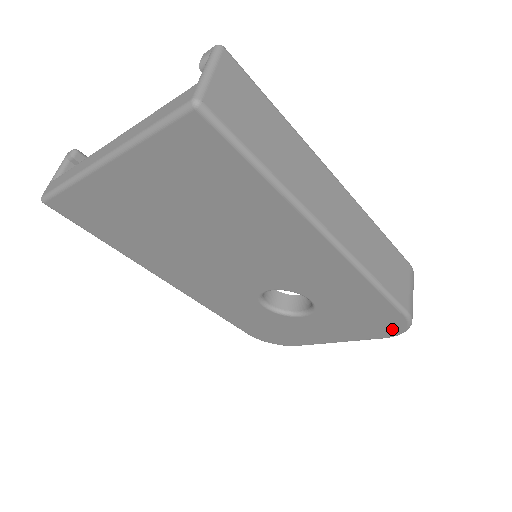
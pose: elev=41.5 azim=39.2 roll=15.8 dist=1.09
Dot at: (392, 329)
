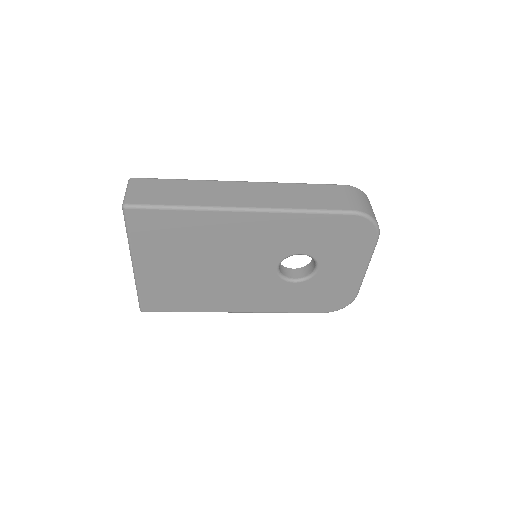
Dot at: (366, 229)
